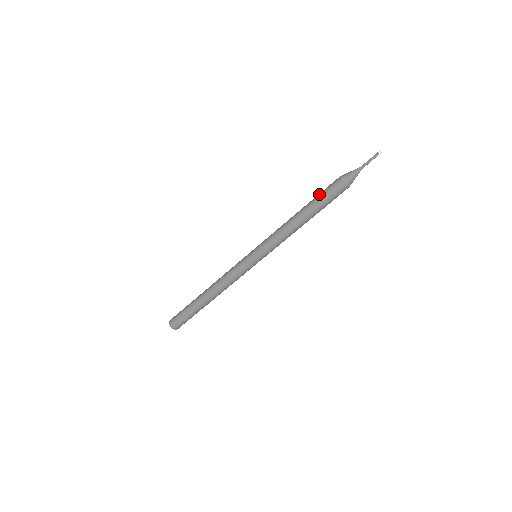
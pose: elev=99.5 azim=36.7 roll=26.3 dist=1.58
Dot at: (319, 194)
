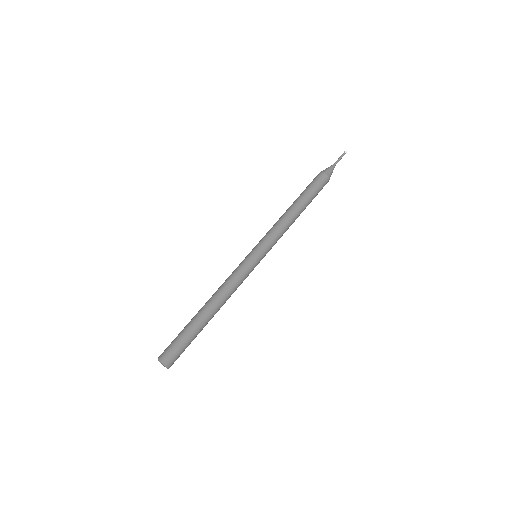
Dot at: occluded
